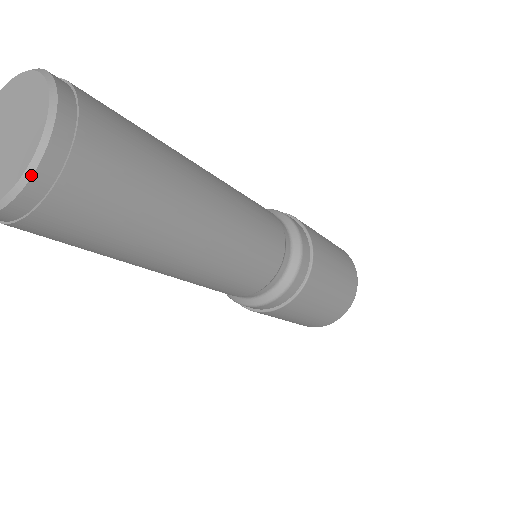
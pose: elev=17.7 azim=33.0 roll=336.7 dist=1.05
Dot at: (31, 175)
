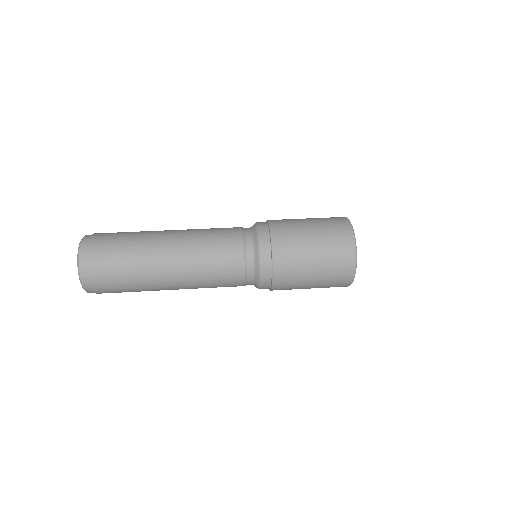
Dot at: occluded
